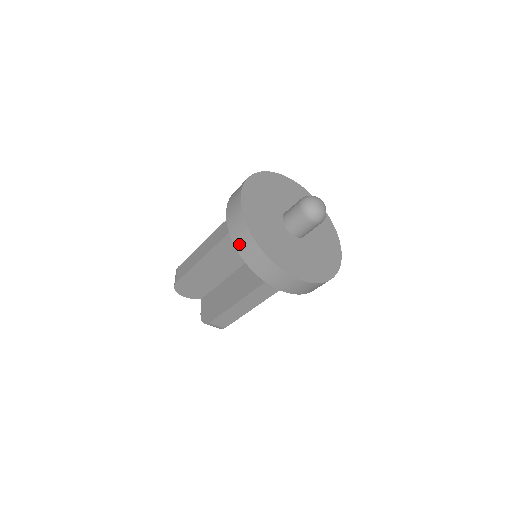
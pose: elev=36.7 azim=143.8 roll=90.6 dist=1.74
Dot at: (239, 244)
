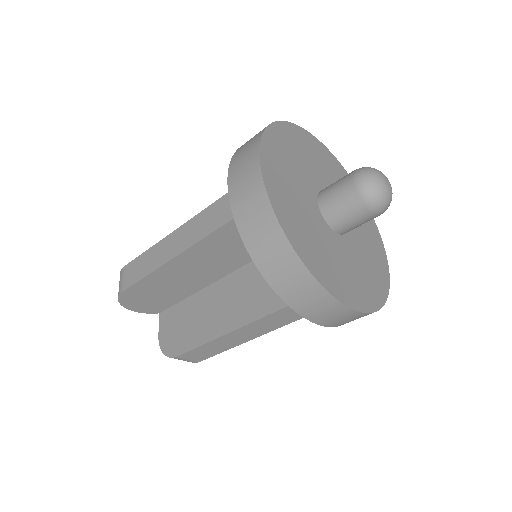
Dot at: (256, 246)
